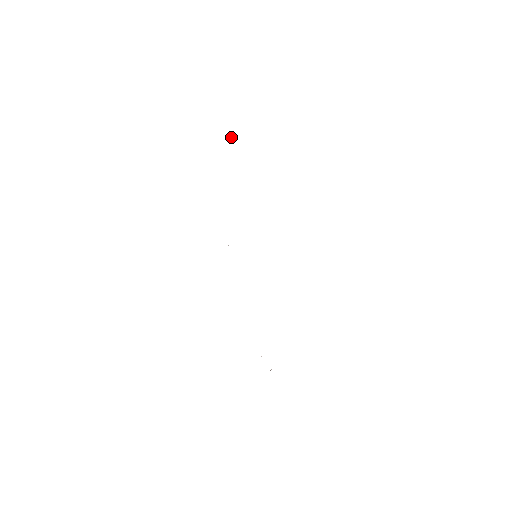
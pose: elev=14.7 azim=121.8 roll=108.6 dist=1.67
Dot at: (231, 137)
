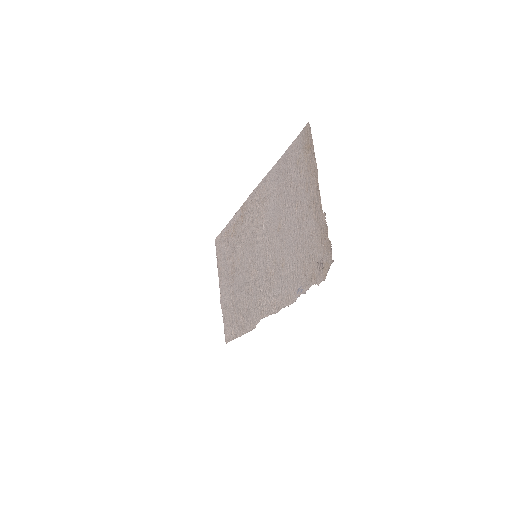
Dot at: occluded
